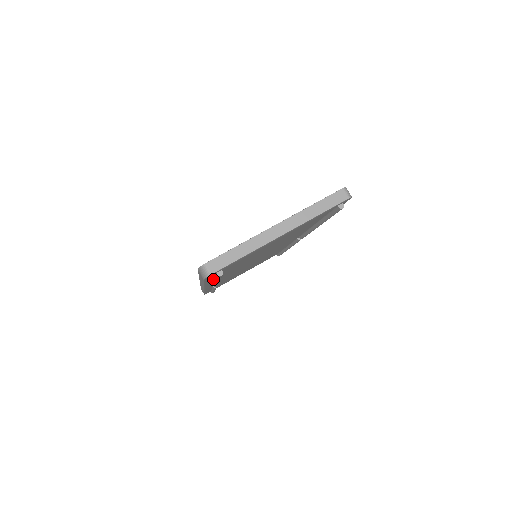
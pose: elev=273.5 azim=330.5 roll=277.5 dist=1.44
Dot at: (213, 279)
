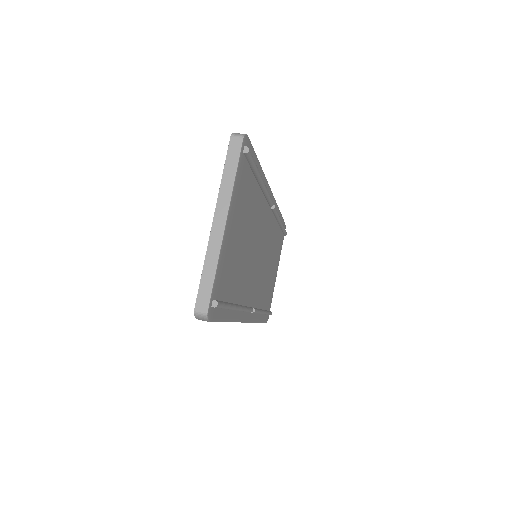
Dot at: (229, 311)
